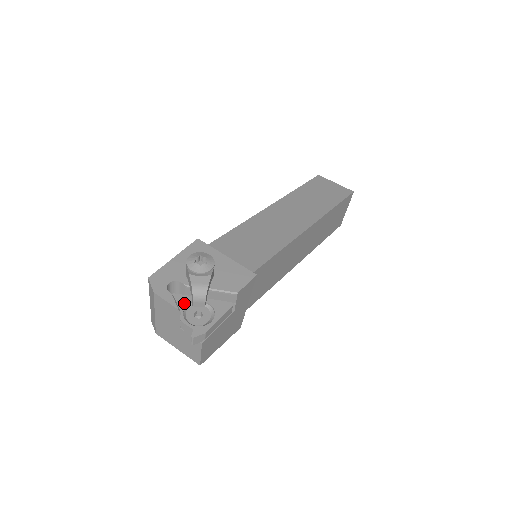
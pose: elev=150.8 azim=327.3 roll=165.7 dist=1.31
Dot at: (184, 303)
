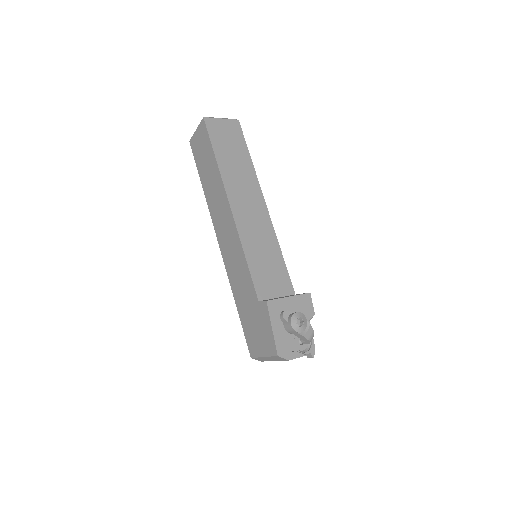
Dot at: (293, 345)
